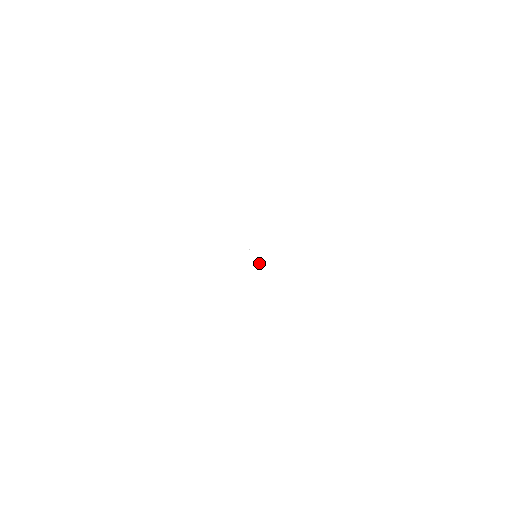
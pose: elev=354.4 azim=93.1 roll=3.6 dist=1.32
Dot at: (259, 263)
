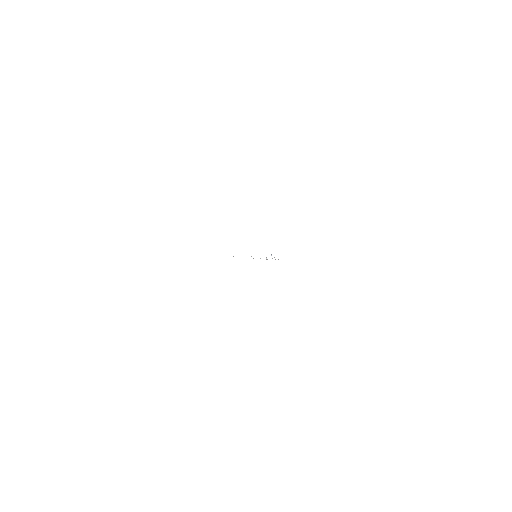
Dot at: (272, 258)
